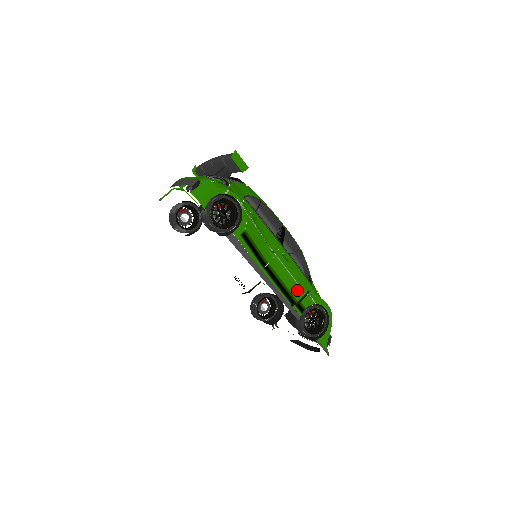
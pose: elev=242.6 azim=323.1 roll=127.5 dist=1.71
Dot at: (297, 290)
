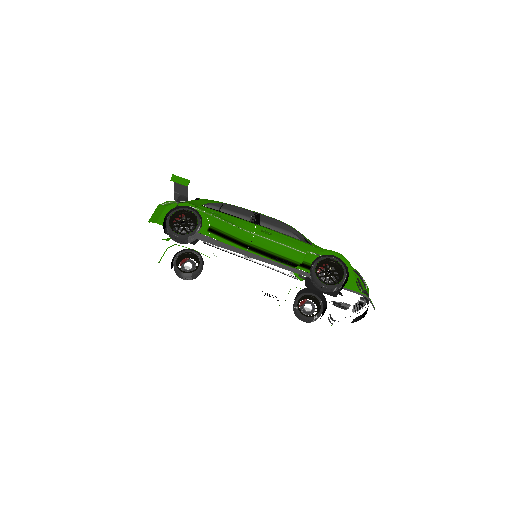
Dot at: (295, 254)
